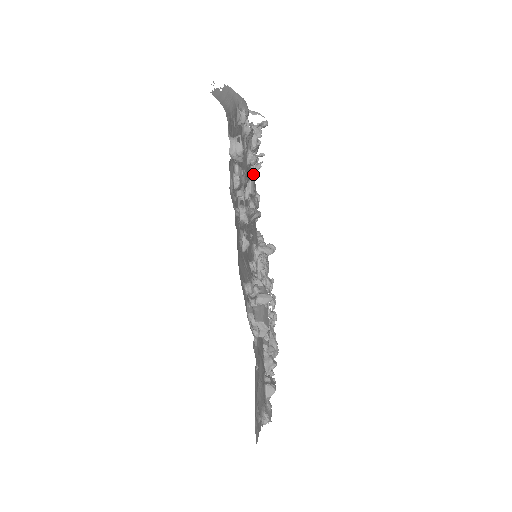
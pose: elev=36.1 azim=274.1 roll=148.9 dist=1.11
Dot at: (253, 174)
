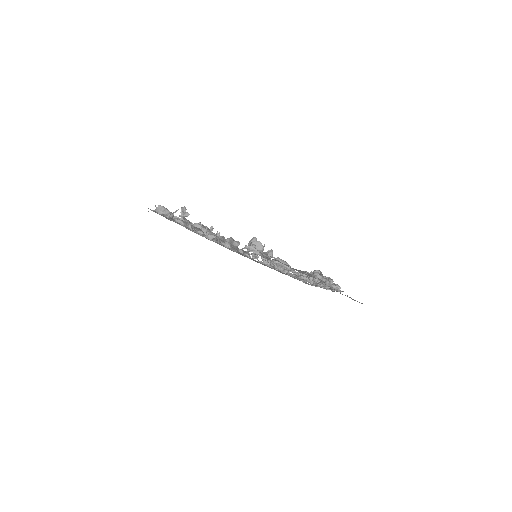
Dot at: occluded
